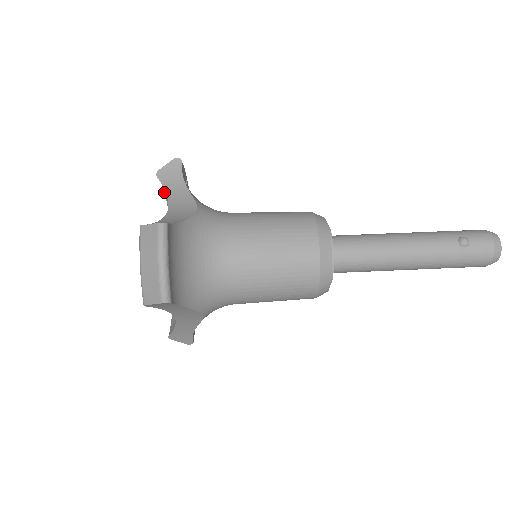
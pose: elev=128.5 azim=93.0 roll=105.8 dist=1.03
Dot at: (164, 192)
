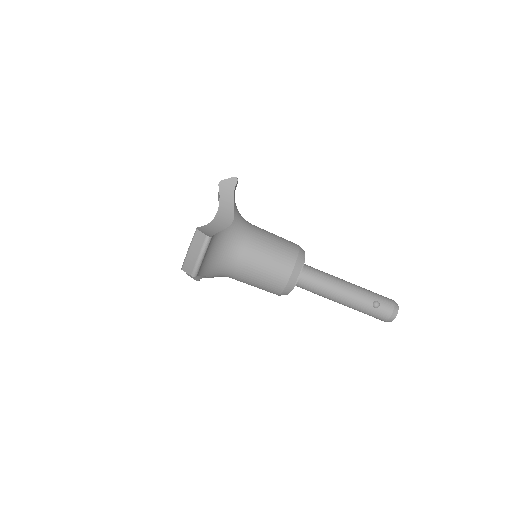
Dot at: occluded
